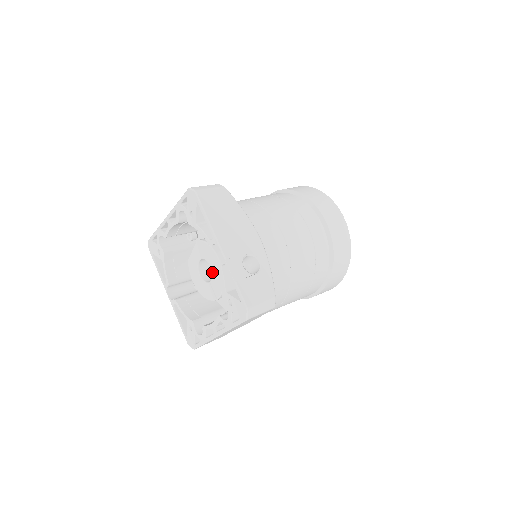
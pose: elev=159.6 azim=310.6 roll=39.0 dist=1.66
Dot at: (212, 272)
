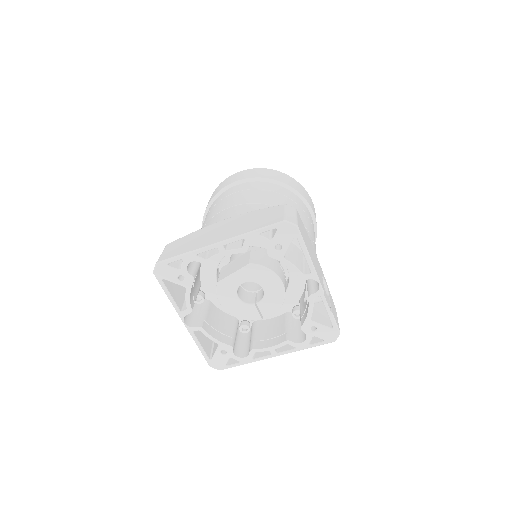
Dot at: (265, 295)
